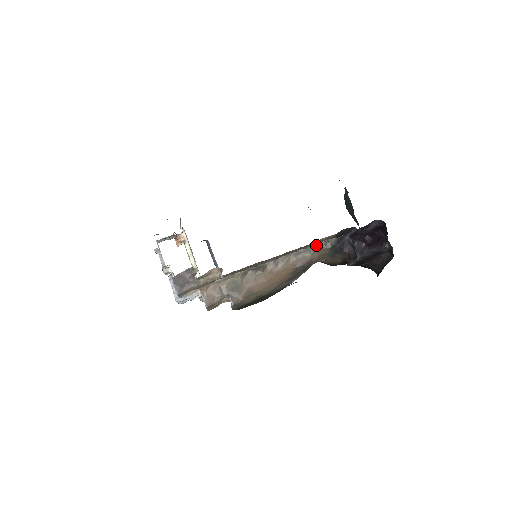
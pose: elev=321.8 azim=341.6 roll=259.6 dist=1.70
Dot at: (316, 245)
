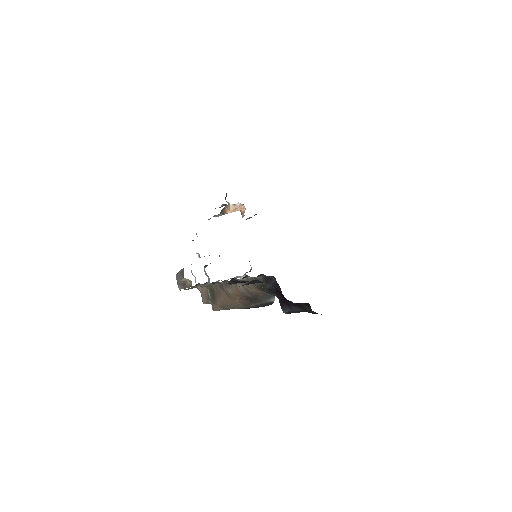
Dot at: (248, 278)
